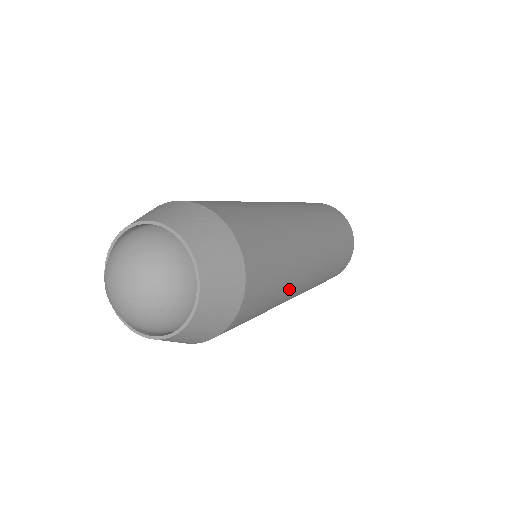
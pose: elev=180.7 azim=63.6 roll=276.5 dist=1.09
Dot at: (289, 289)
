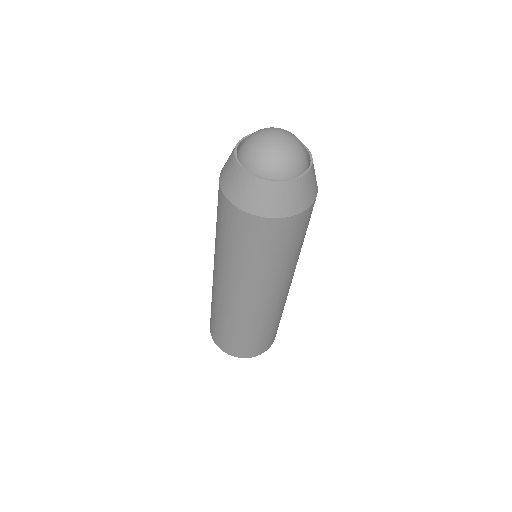
Dot at: (297, 259)
